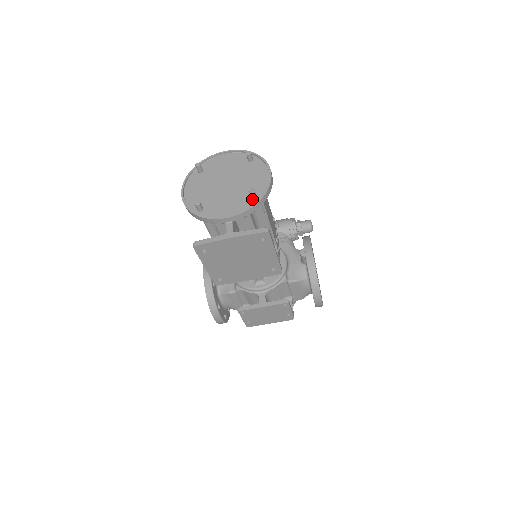
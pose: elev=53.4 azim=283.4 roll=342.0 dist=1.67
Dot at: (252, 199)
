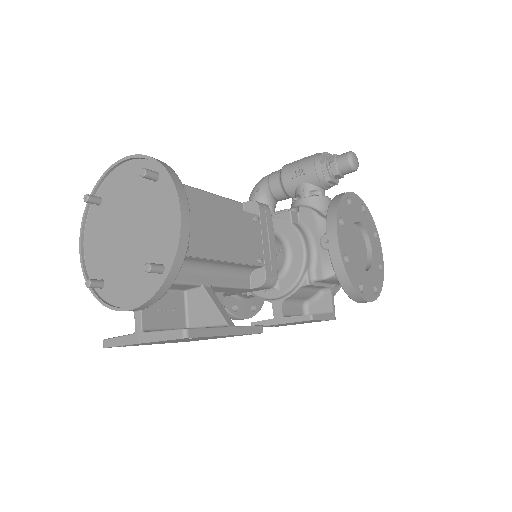
Dot at: (157, 272)
